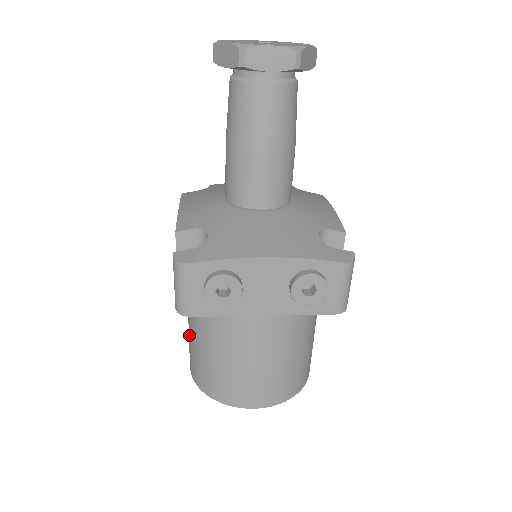
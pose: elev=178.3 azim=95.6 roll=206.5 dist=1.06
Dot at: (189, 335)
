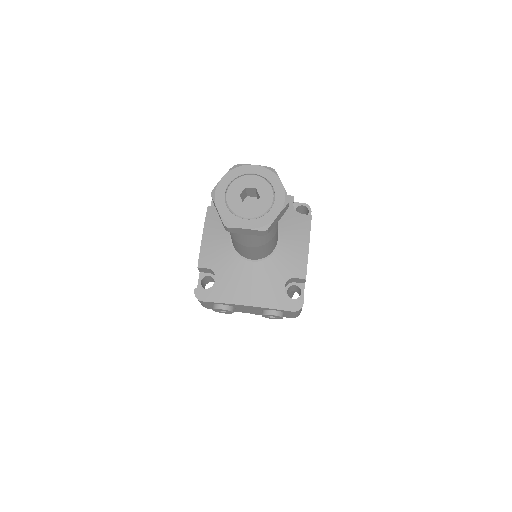
Dot at: occluded
